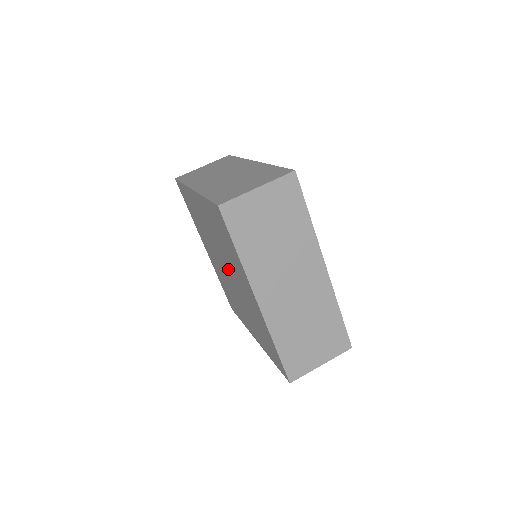
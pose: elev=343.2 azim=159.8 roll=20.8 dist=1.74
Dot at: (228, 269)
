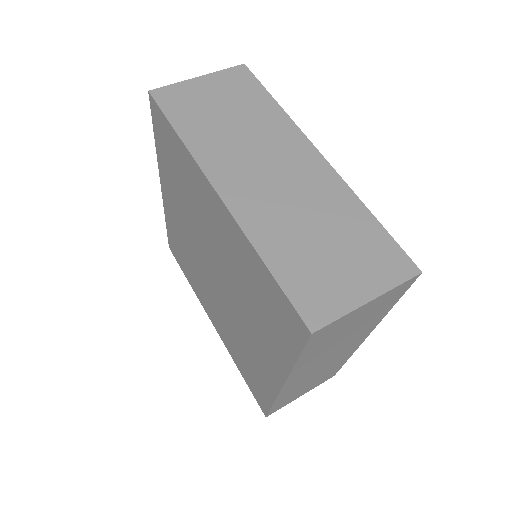
Dot at: (210, 257)
